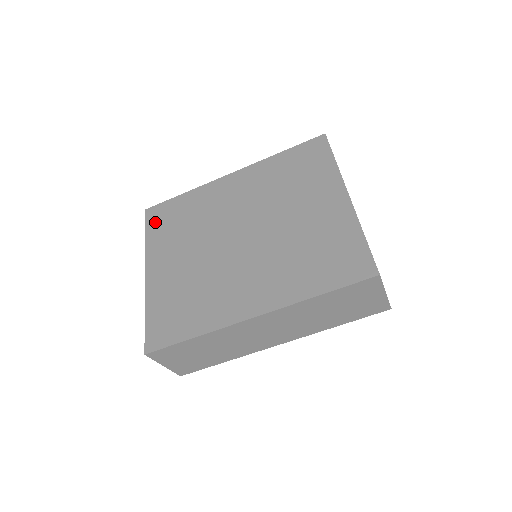
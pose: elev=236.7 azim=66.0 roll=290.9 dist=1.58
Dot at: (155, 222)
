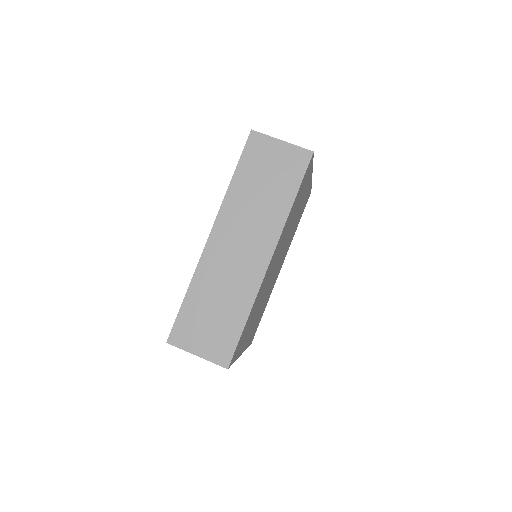
Dot at: occluded
